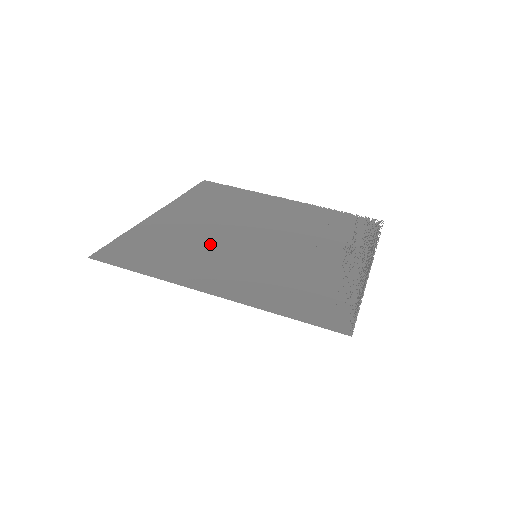
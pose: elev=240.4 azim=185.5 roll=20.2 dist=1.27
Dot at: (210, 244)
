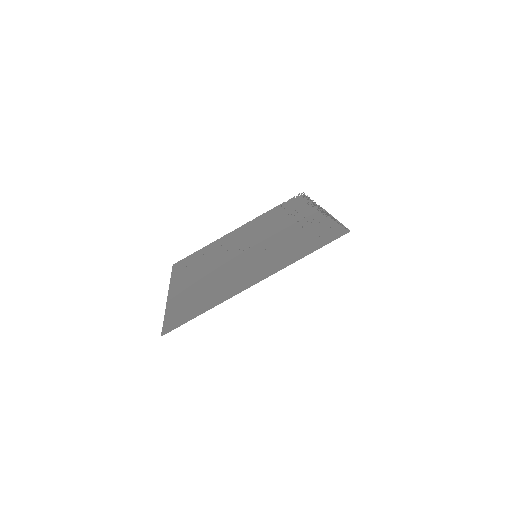
Dot at: (223, 275)
